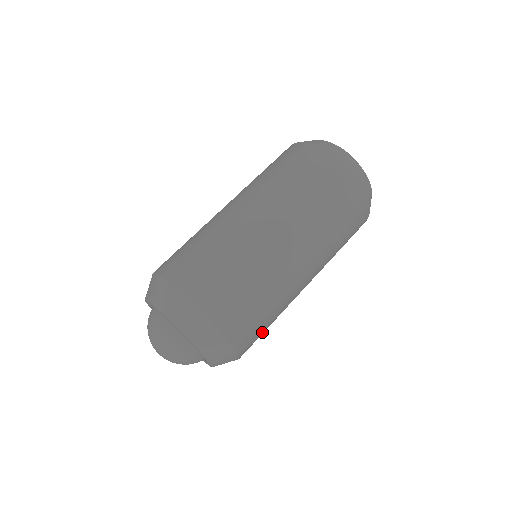
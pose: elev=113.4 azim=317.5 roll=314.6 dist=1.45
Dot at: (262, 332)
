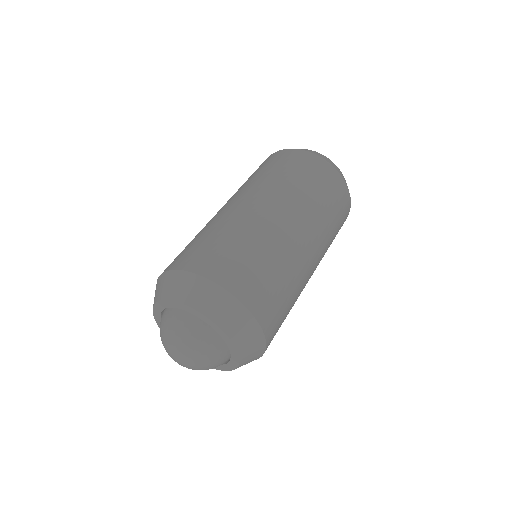
Dot at: (282, 321)
